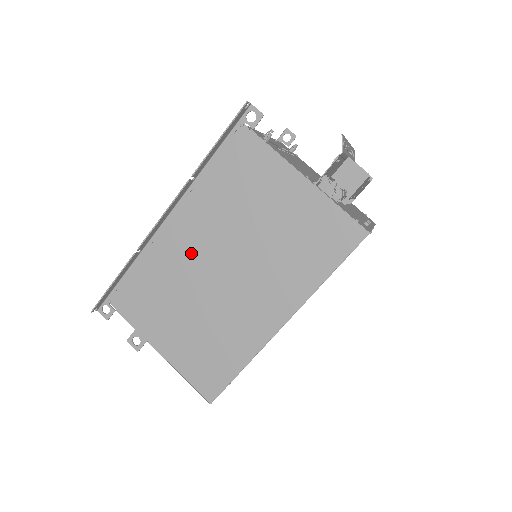
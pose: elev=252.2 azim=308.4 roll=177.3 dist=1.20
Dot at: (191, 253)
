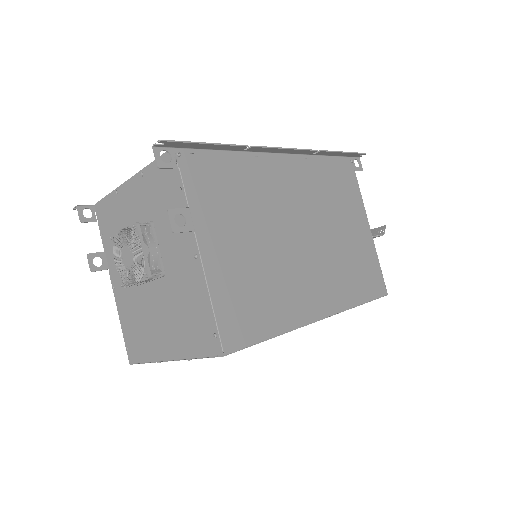
Dot at: (284, 197)
